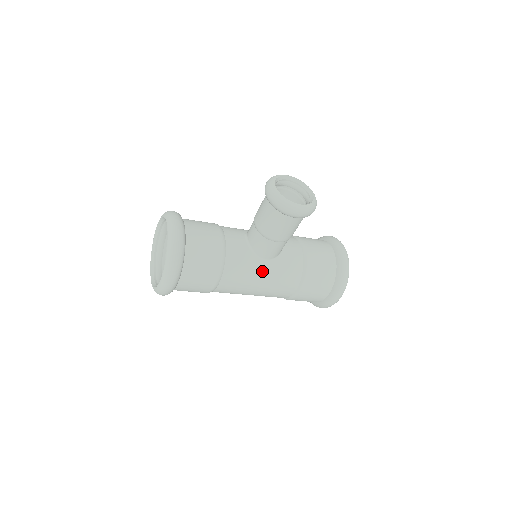
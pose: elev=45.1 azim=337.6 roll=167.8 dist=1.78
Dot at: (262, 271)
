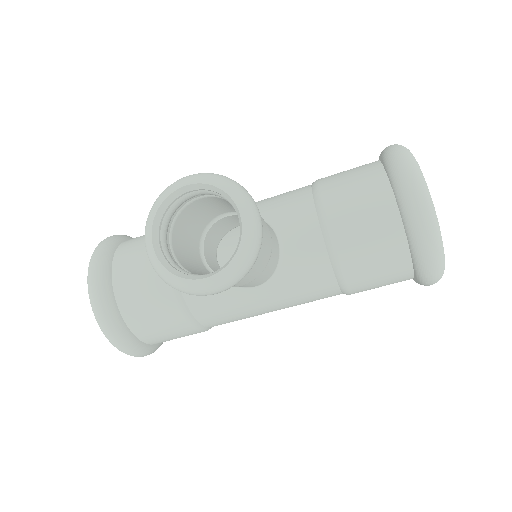
Dot at: (259, 301)
